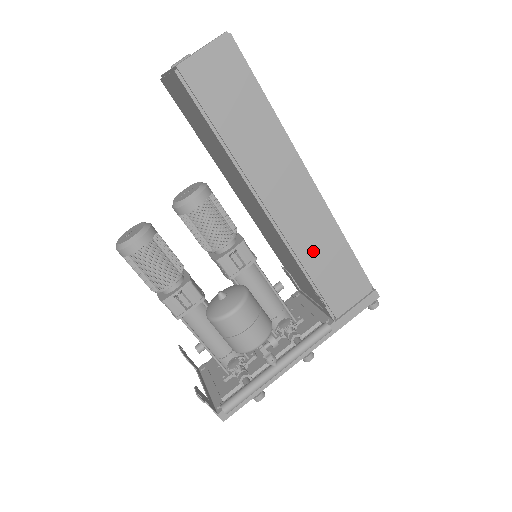
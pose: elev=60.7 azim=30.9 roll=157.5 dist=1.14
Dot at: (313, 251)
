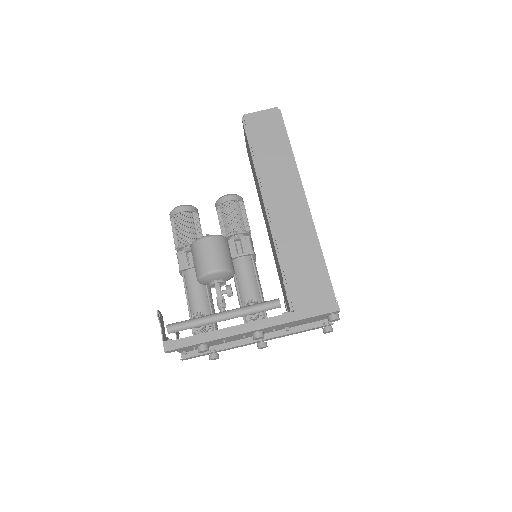
Dot at: (291, 246)
